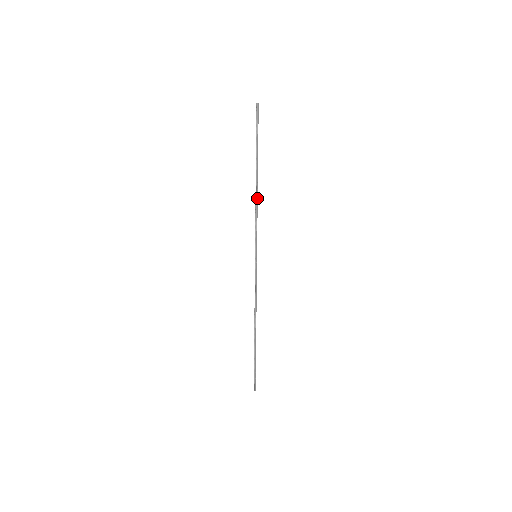
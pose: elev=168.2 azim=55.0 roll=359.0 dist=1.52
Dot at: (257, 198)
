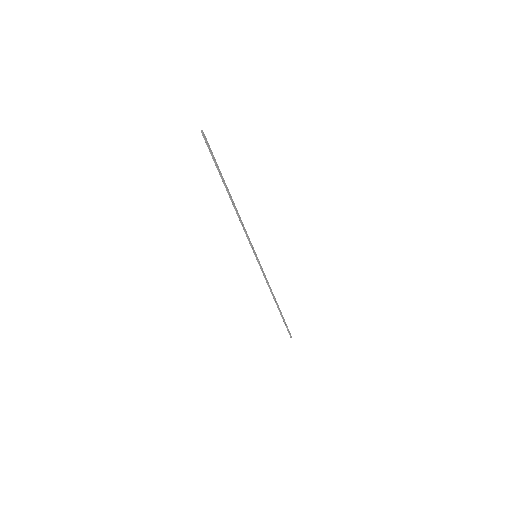
Dot at: (238, 213)
